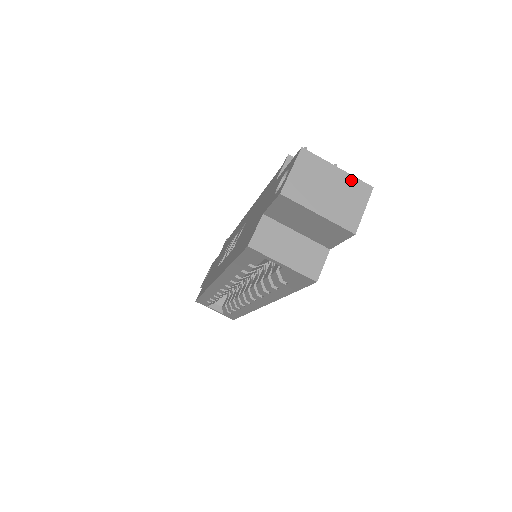
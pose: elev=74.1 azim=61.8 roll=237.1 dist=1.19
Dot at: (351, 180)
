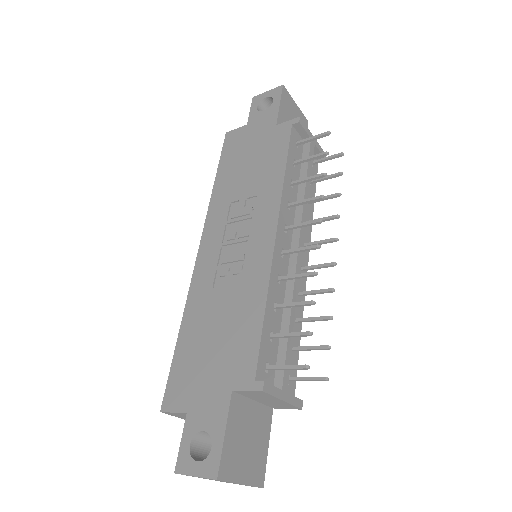
Dot at: (247, 485)
